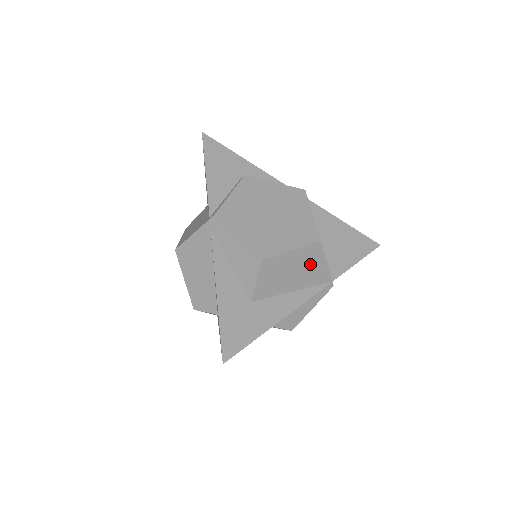
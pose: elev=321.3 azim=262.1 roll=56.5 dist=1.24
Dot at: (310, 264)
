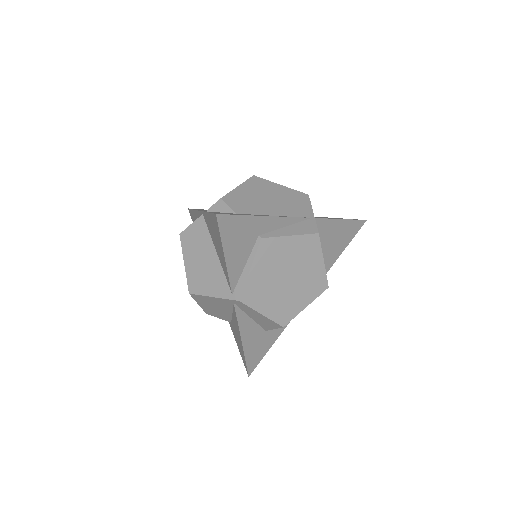
Dot at: occluded
